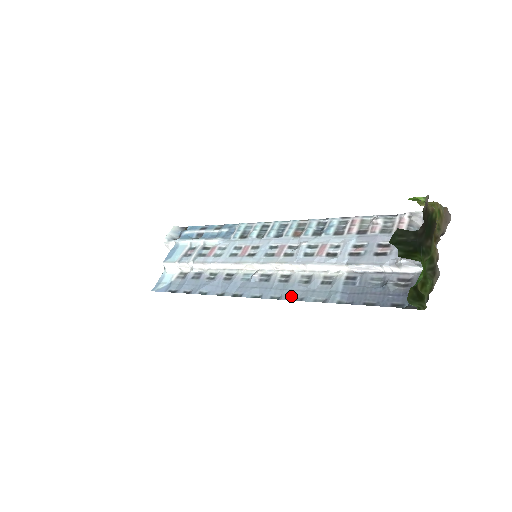
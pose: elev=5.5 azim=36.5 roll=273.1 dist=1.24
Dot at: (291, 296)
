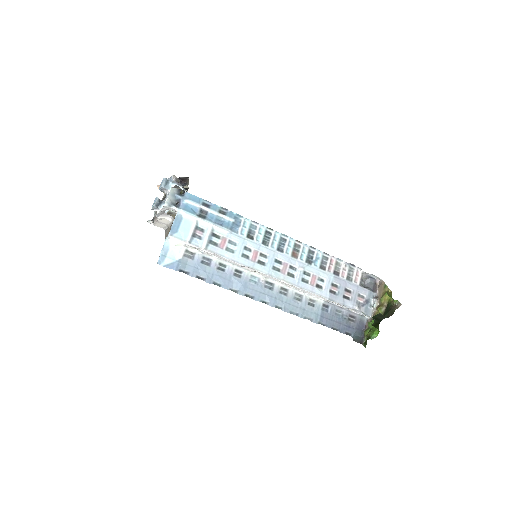
Dot at: (290, 310)
